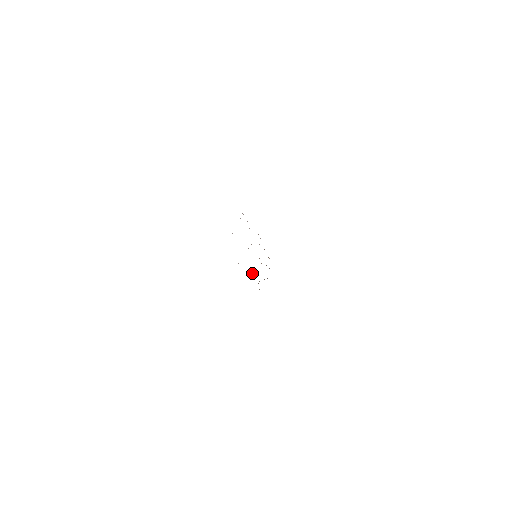
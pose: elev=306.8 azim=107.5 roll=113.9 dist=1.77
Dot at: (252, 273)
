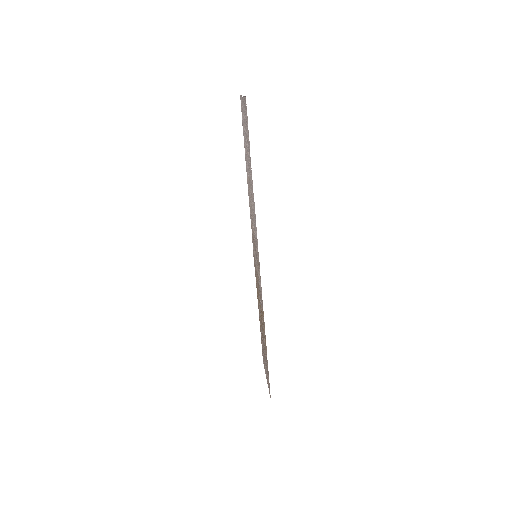
Dot at: (258, 275)
